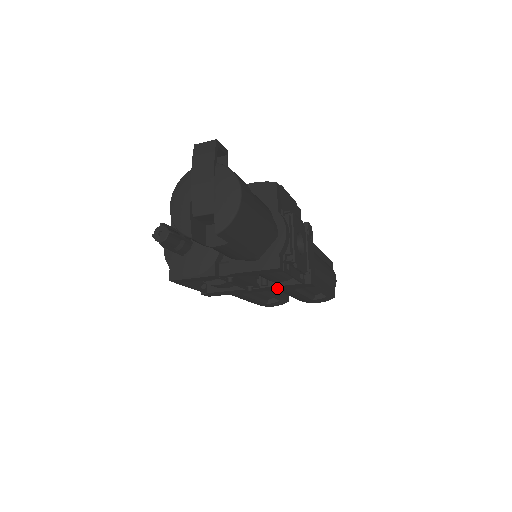
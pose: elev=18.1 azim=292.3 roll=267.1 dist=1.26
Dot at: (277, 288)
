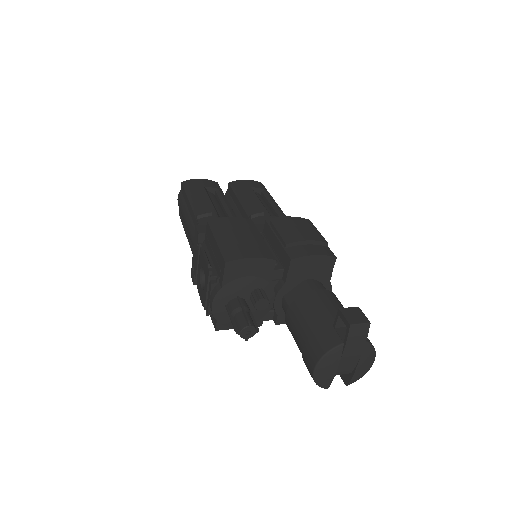
Dot at: occluded
